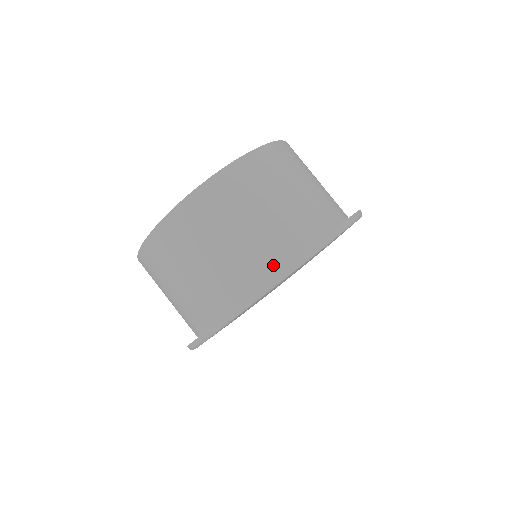
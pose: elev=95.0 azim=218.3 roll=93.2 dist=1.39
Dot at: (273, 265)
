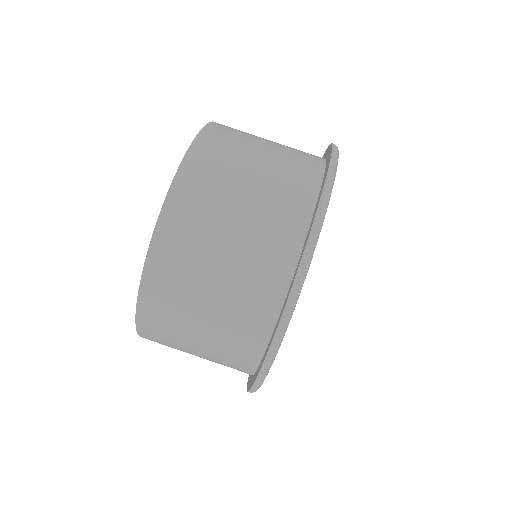
Dot at: (297, 228)
